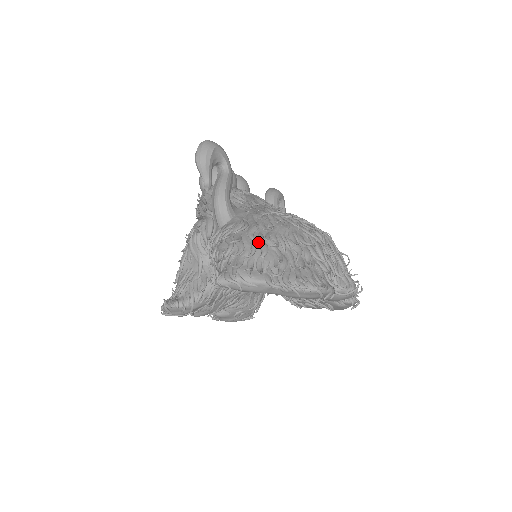
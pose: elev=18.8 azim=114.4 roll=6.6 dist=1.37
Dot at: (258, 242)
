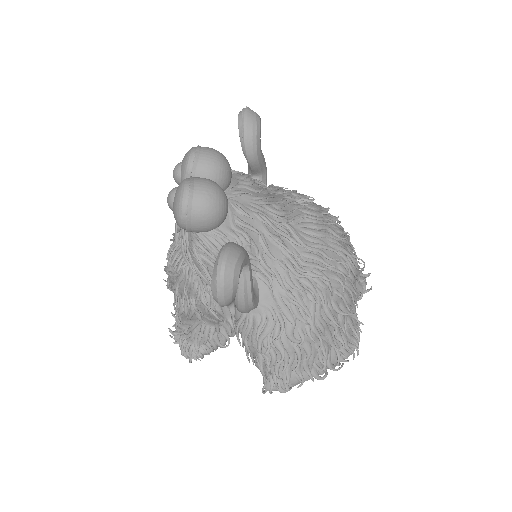
Dot at: (301, 344)
